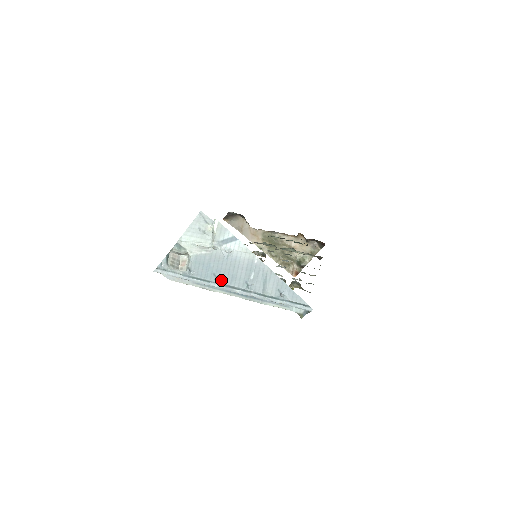
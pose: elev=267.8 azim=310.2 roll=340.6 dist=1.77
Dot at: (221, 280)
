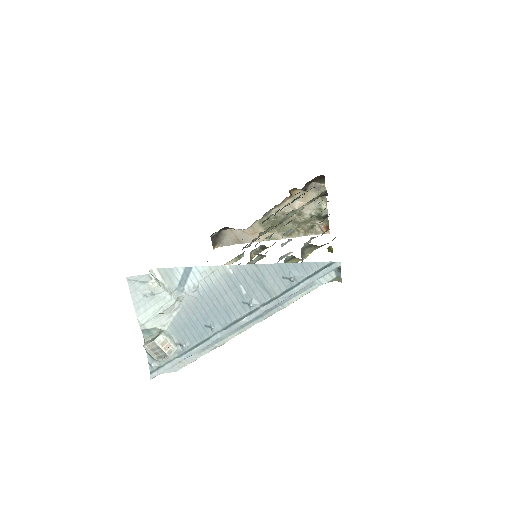
Dot at: (218, 325)
